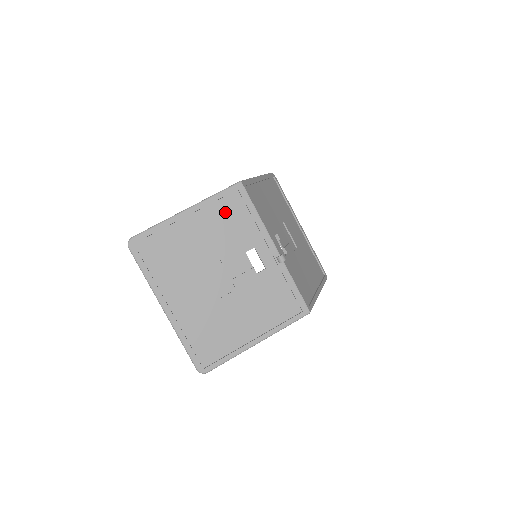
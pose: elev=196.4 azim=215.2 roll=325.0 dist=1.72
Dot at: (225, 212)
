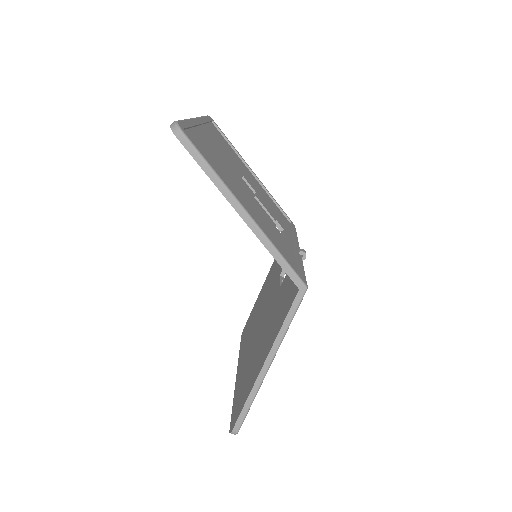
Dot at: (276, 208)
